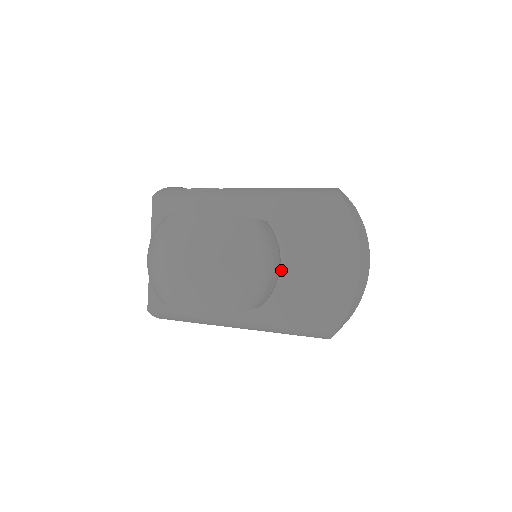
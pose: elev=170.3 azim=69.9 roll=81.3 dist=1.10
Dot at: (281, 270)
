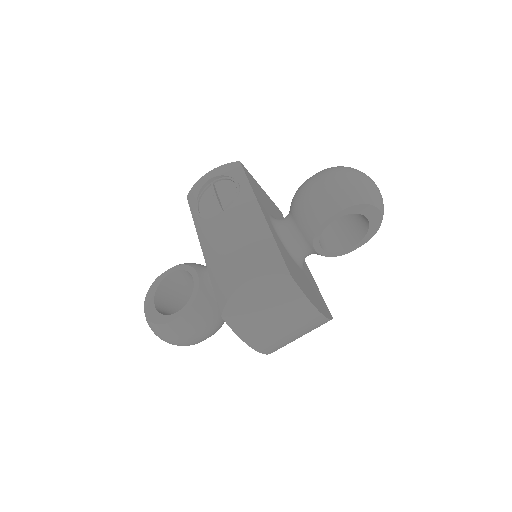
Dot at: occluded
